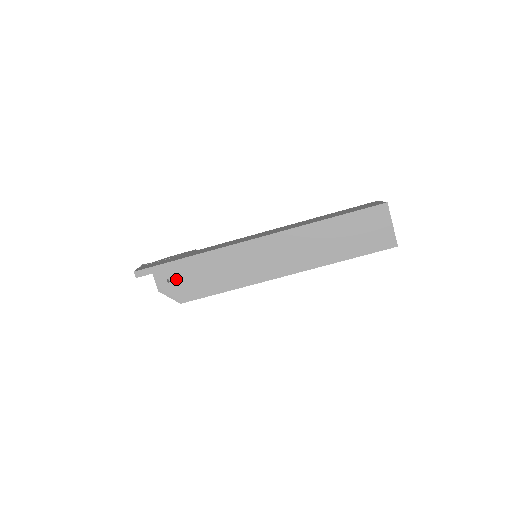
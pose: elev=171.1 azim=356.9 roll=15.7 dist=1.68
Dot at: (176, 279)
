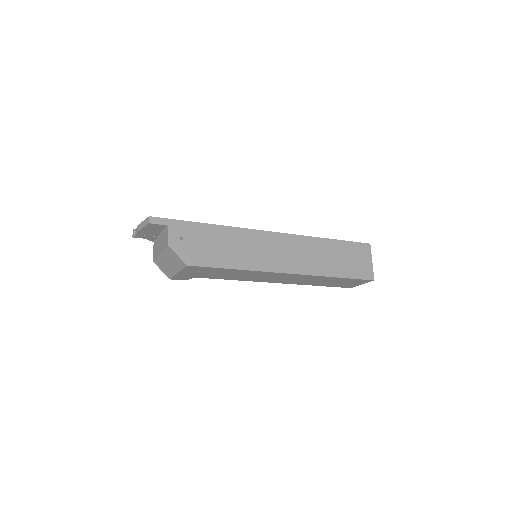
Dot at: (190, 240)
